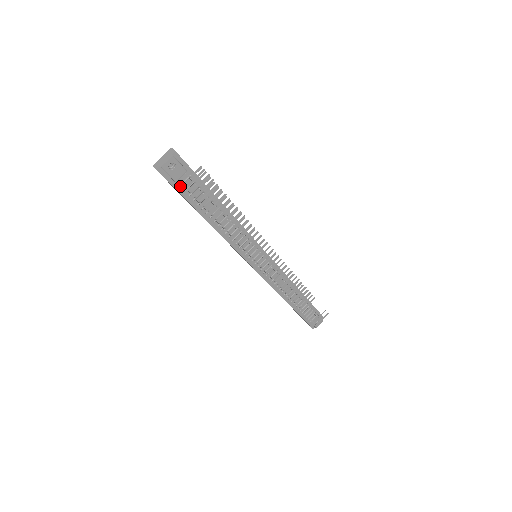
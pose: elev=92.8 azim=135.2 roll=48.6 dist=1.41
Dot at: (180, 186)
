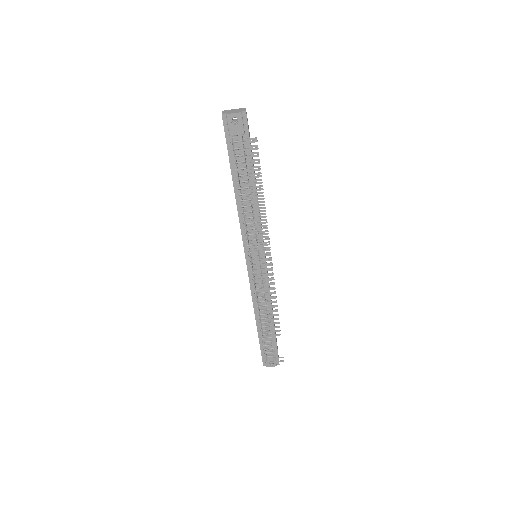
Dot at: (231, 142)
